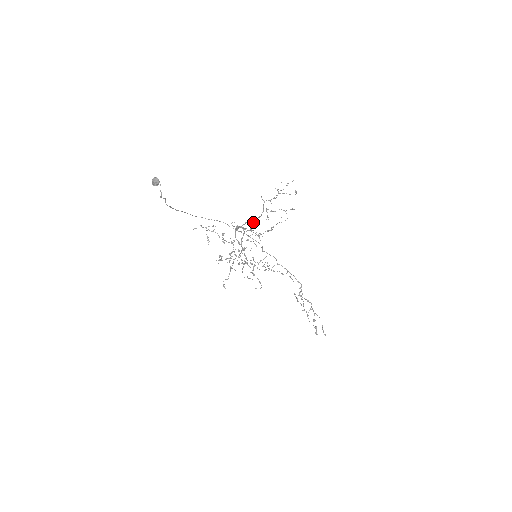
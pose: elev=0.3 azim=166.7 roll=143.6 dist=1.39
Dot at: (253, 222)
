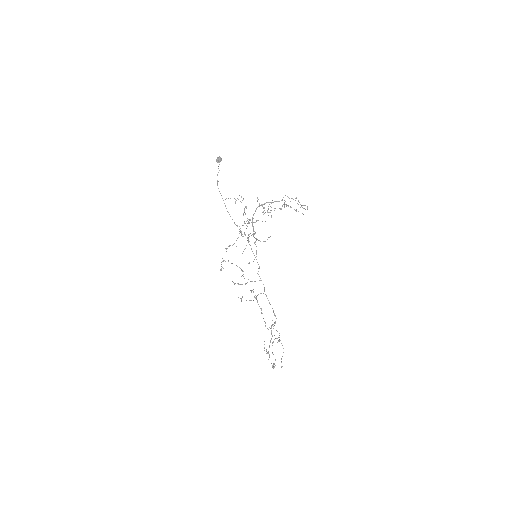
Dot at: occluded
